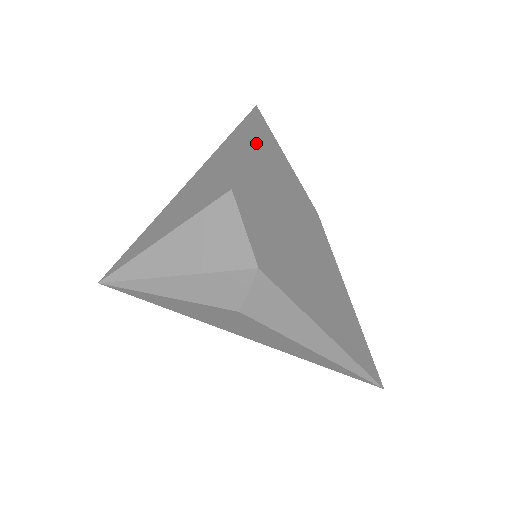
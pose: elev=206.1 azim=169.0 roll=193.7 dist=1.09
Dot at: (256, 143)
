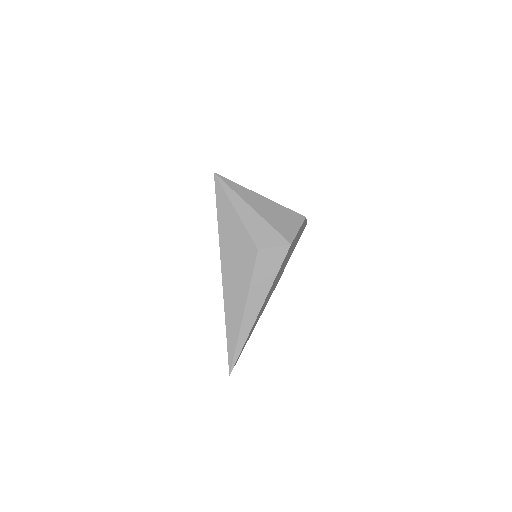
Dot at: occluded
